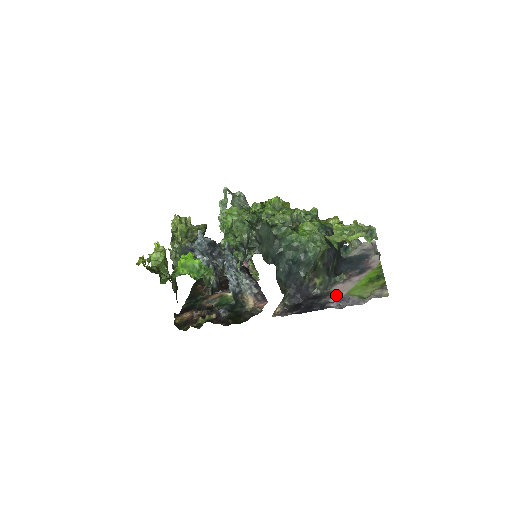
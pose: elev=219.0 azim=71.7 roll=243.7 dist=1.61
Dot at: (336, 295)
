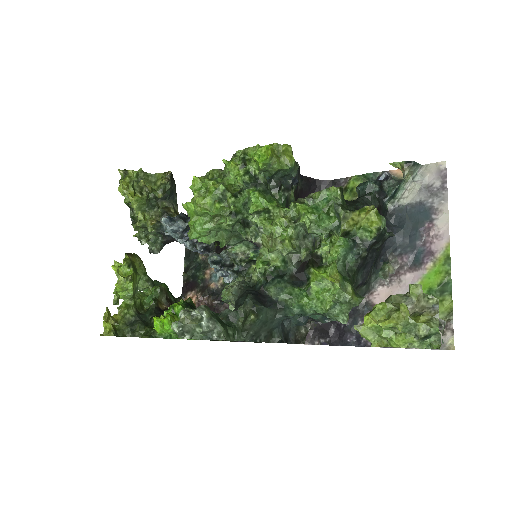
Dot at: occluded
